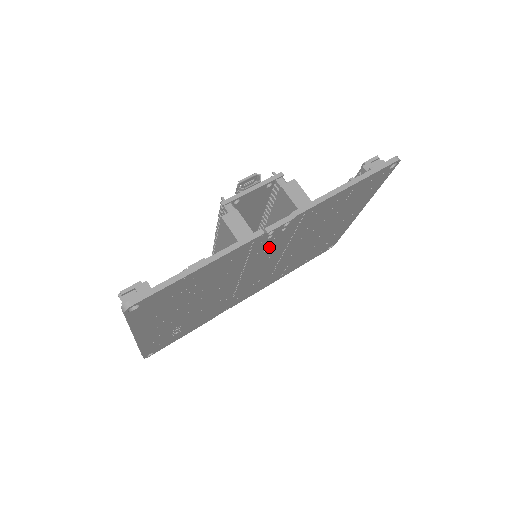
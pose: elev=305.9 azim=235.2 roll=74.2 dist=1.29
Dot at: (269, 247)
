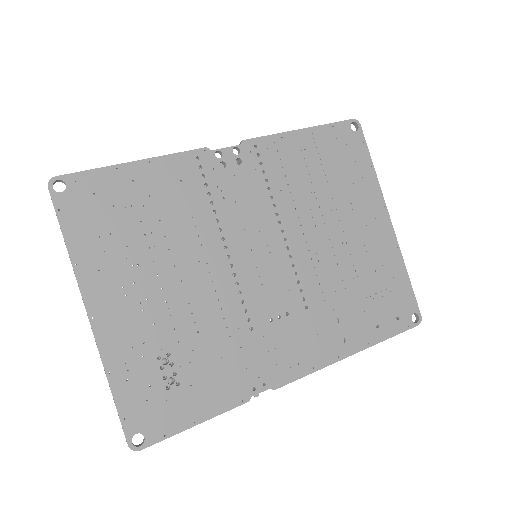
Dot at: (239, 196)
